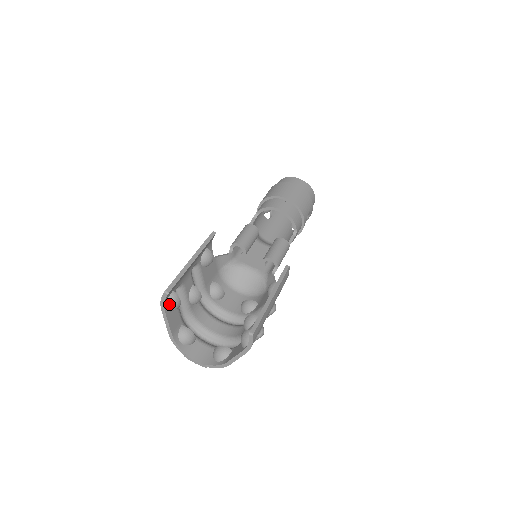
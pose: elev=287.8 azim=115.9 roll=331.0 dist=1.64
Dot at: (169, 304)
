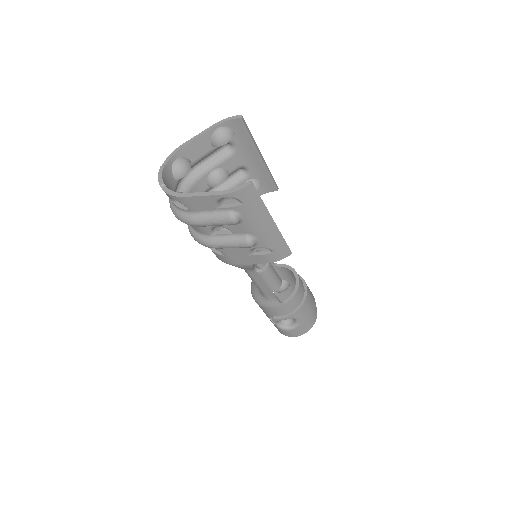
Dot at: (223, 129)
